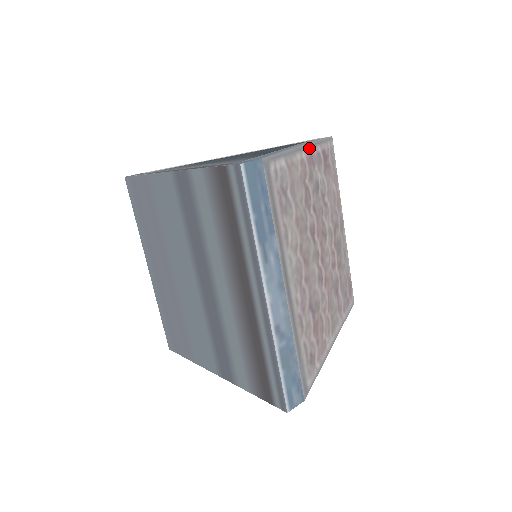
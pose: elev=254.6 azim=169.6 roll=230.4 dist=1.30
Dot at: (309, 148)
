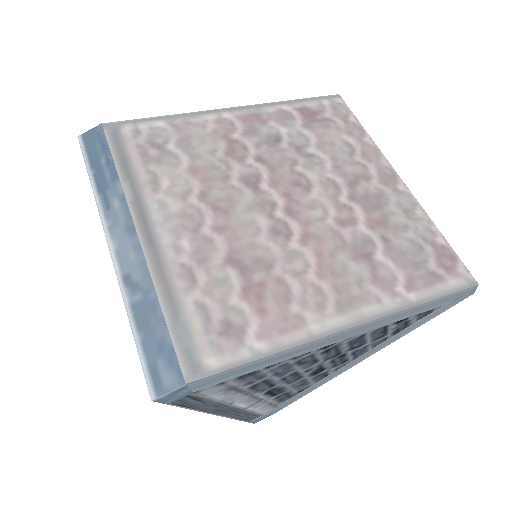
Dot at: (248, 109)
